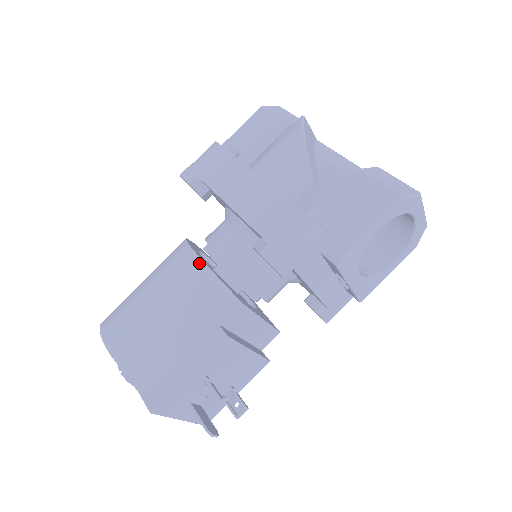
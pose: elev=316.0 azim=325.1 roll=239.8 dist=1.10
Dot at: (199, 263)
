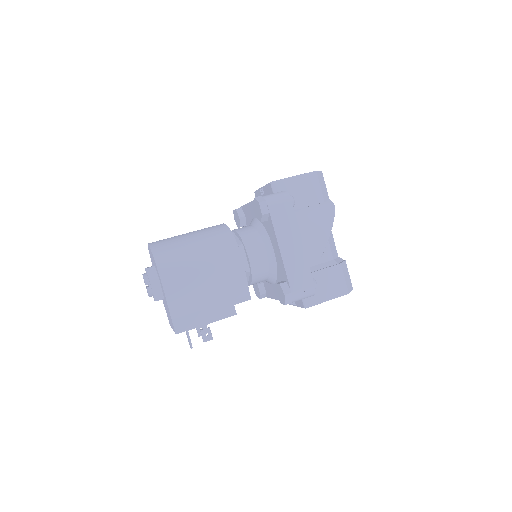
Dot at: (241, 266)
